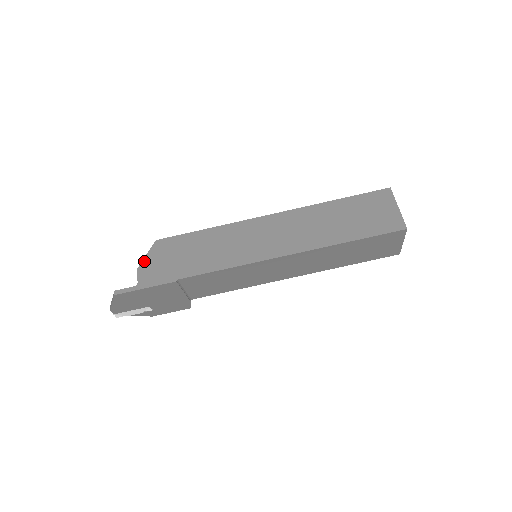
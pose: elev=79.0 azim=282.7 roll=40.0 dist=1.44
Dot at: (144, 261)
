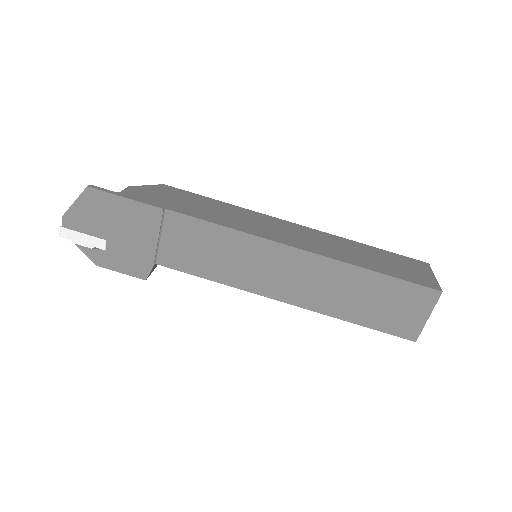
Dot at: (140, 186)
